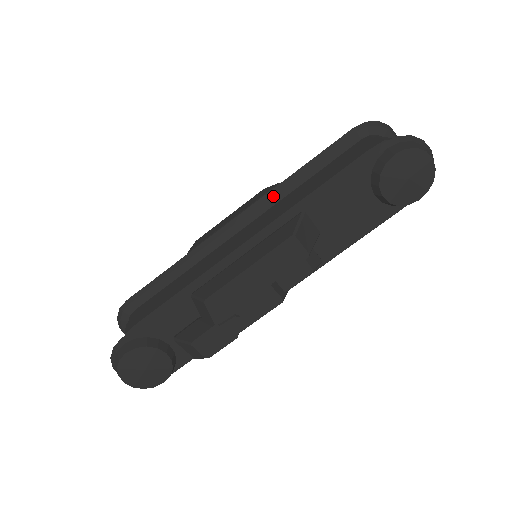
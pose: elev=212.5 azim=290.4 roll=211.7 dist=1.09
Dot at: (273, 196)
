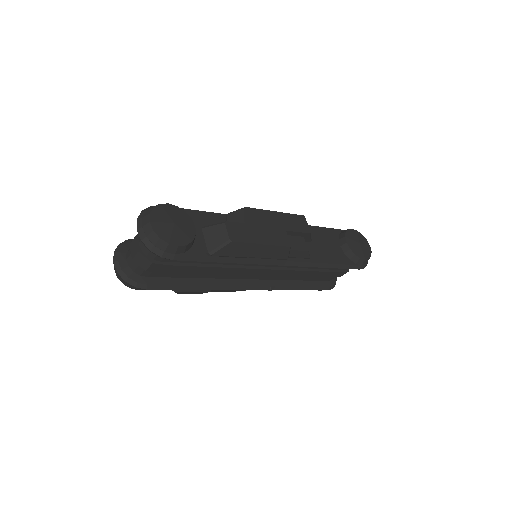
Dot at: occluded
